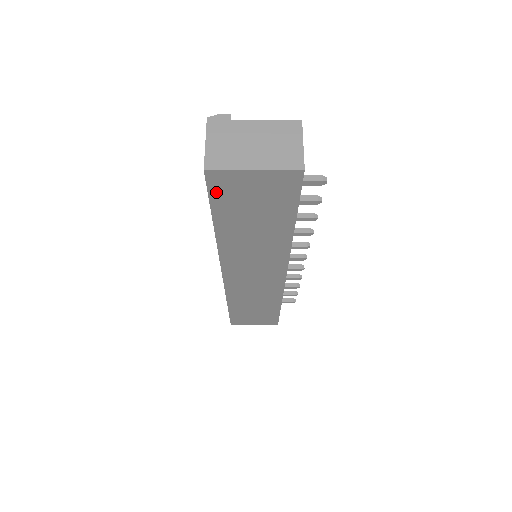
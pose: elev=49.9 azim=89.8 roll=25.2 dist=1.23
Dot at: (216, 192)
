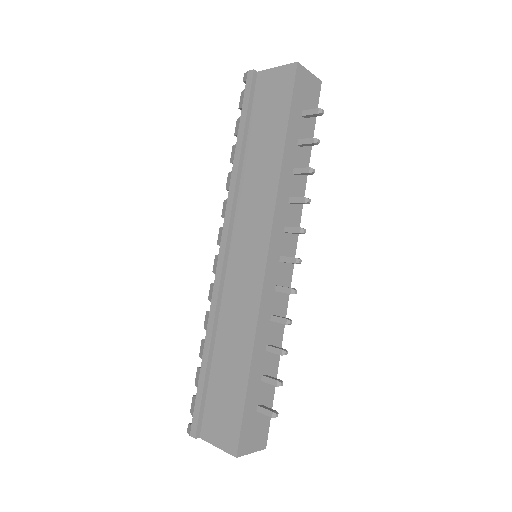
Dot at: occluded
